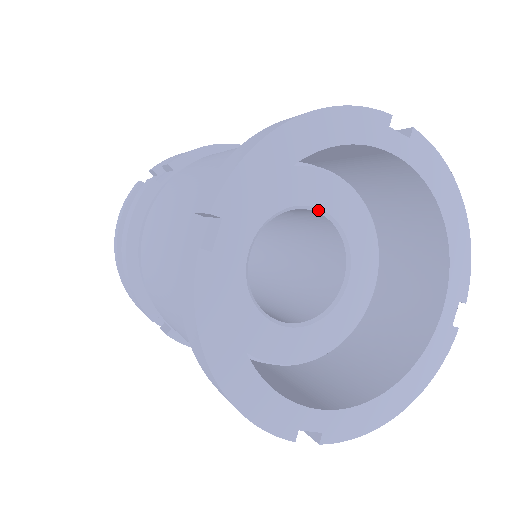
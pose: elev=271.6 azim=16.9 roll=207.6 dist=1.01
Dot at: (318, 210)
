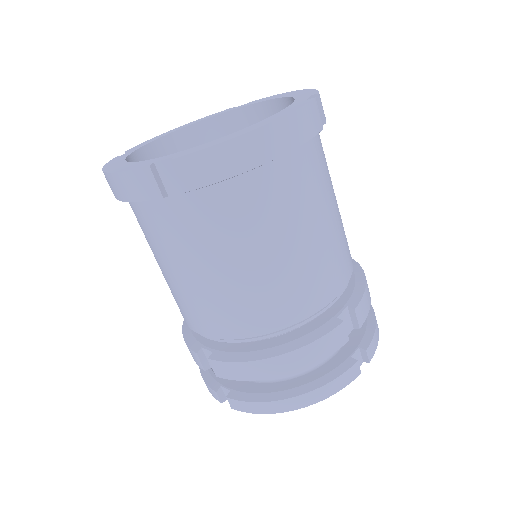
Dot at: occluded
